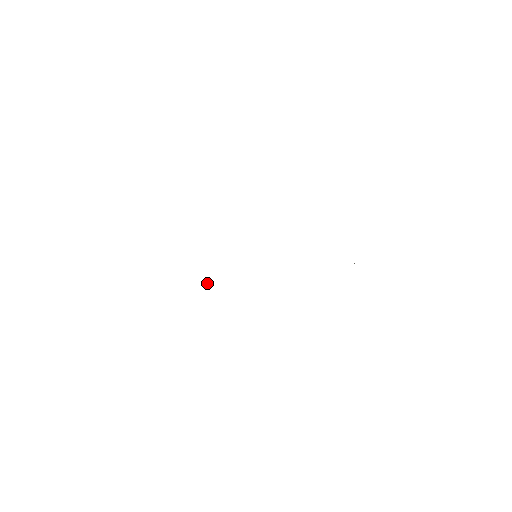
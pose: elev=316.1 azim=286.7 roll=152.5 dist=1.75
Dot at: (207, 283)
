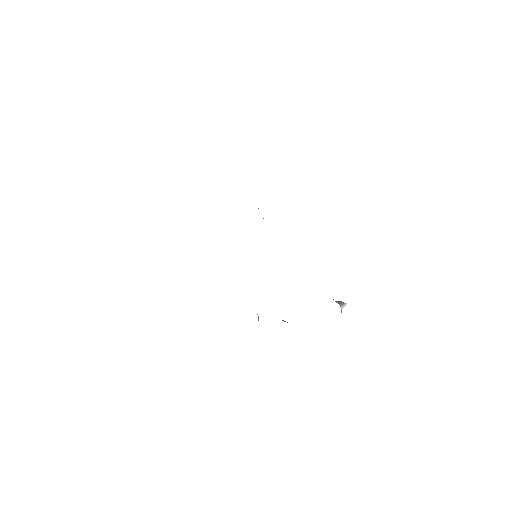
Dot at: occluded
